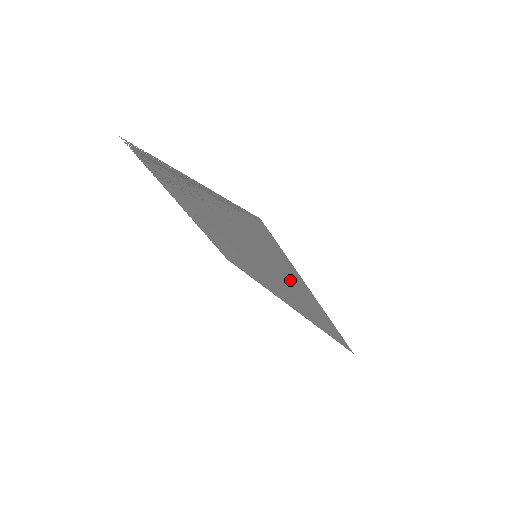
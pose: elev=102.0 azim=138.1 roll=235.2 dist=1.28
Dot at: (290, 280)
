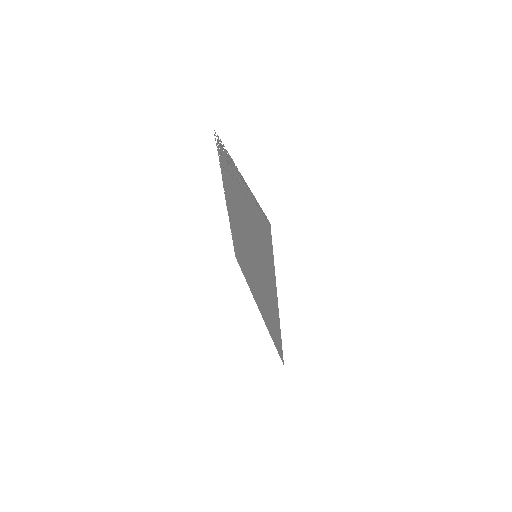
Dot at: (269, 283)
